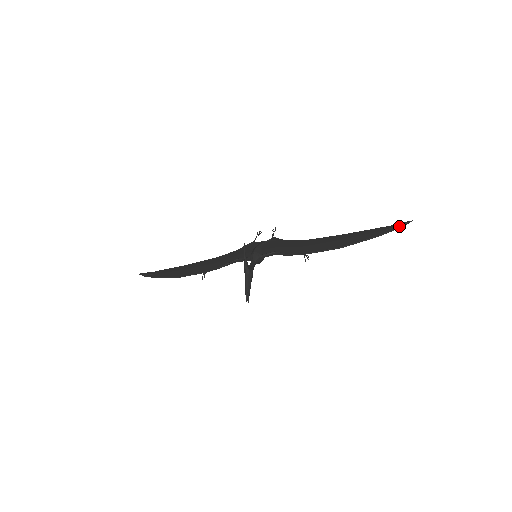
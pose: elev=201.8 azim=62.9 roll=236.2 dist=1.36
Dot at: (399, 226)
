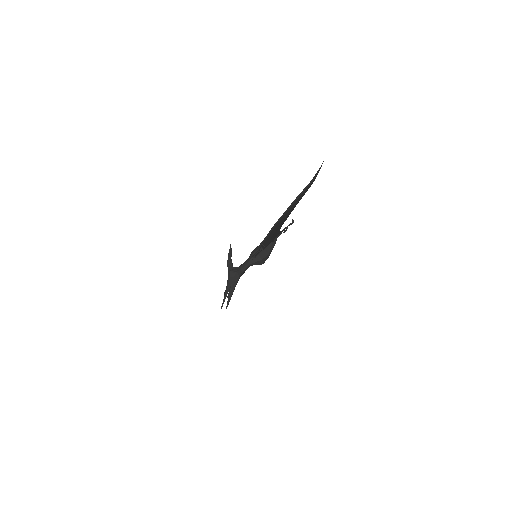
Dot at: (314, 177)
